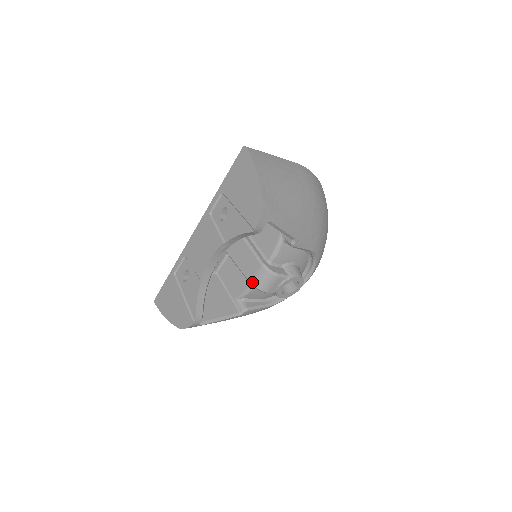
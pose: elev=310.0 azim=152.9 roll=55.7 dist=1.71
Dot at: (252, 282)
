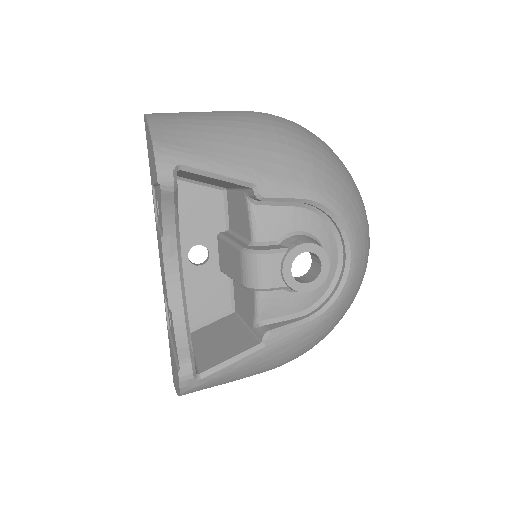
Dot at: (244, 283)
